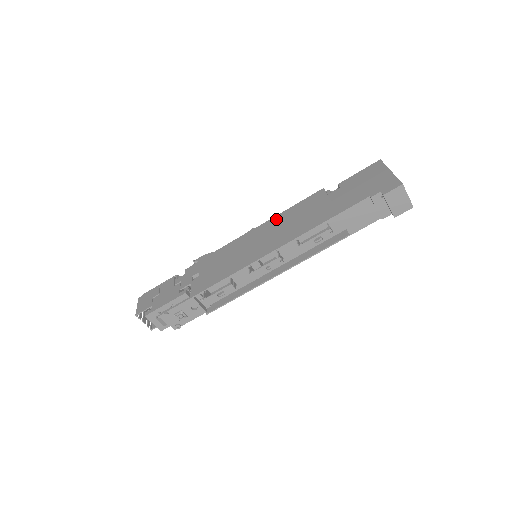
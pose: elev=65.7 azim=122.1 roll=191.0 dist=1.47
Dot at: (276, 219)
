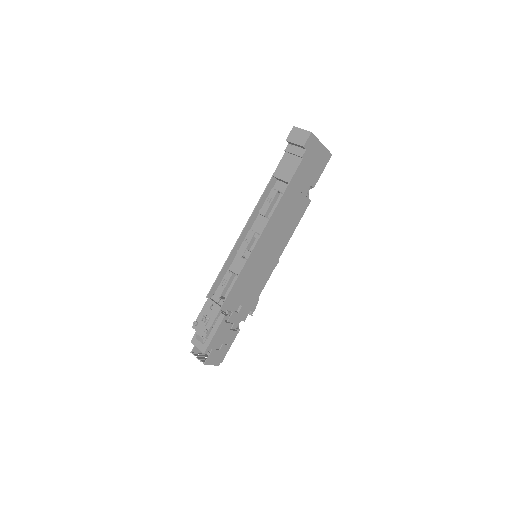
Dot at: occluded
